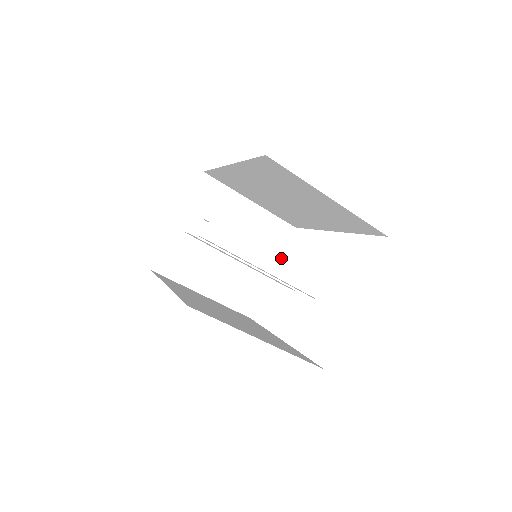
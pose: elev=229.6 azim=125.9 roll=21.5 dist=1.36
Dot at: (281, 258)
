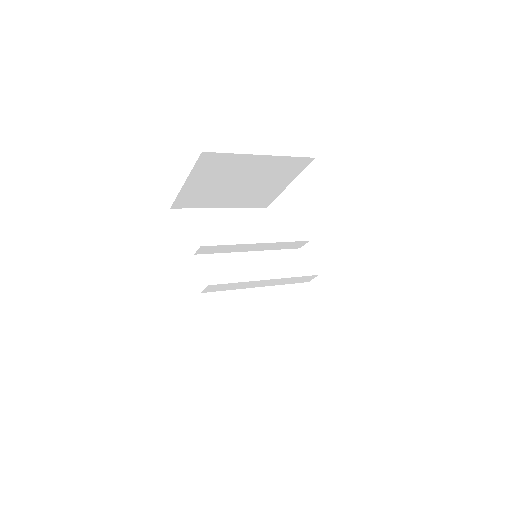
Dot at: (273, 281)
